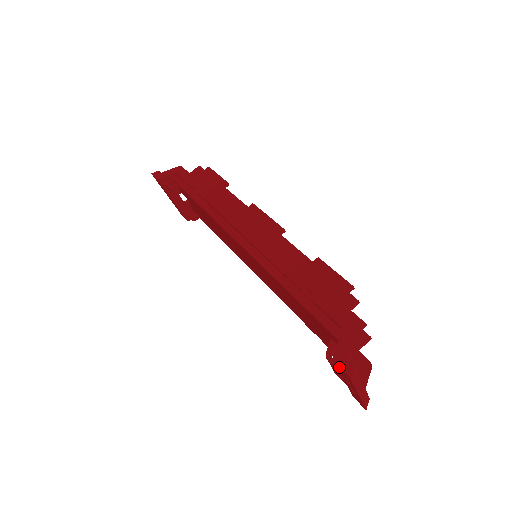
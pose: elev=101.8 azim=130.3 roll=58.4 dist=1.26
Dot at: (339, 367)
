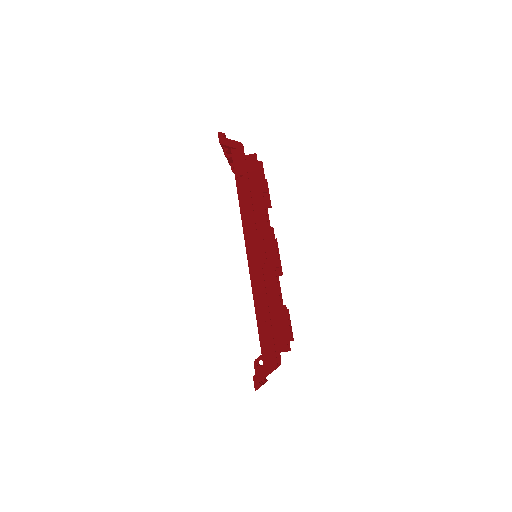
Dot at: (254, 382)
